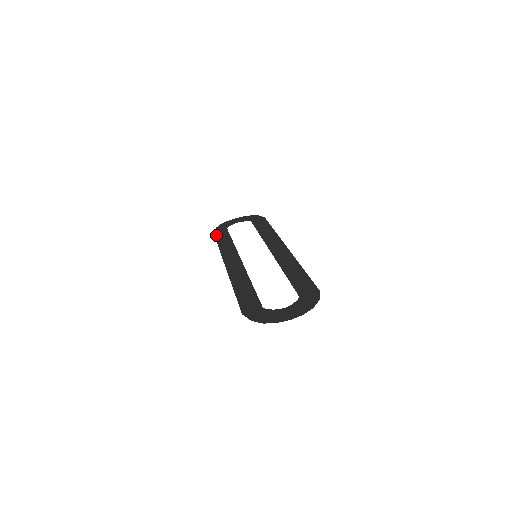
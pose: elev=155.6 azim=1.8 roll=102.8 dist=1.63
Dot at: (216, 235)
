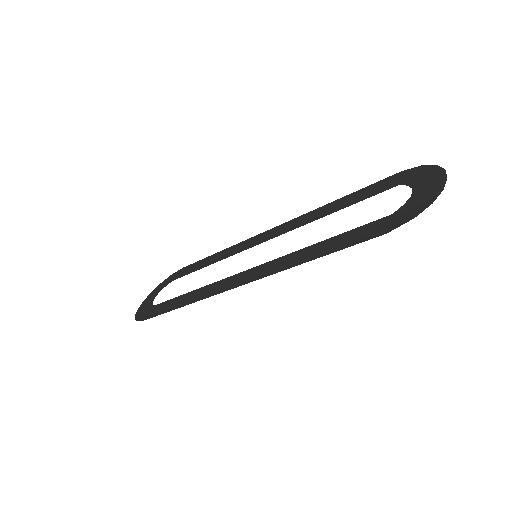
Dot at: (153, 315)
